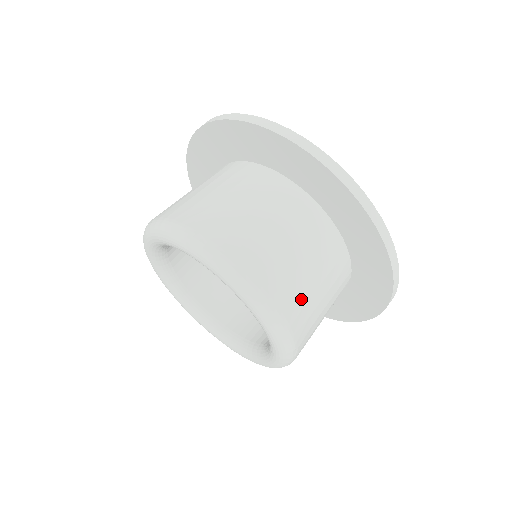
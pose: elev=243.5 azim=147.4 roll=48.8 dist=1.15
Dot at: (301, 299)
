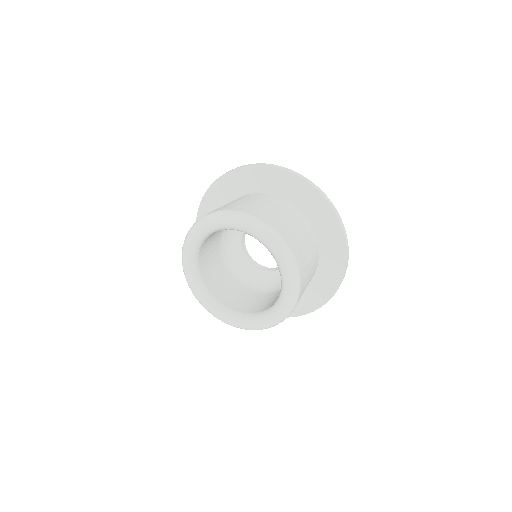
Dot at: (282, 225)
